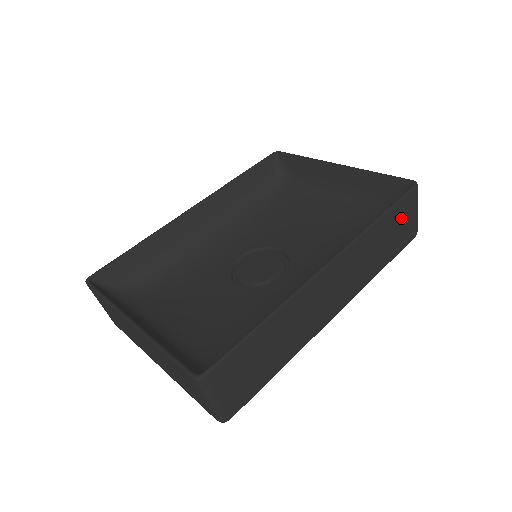
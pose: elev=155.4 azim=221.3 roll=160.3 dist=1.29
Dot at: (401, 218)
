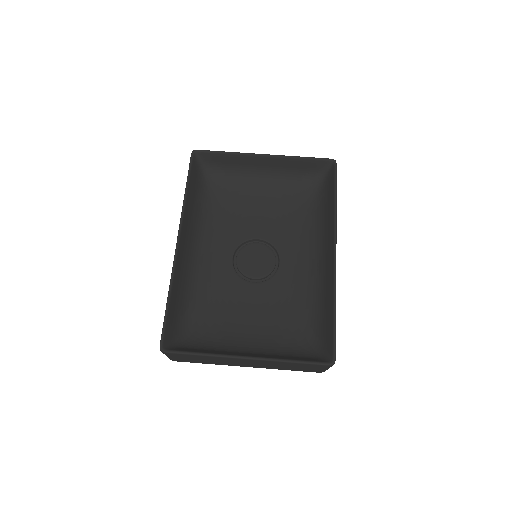
Dot at: occluded
